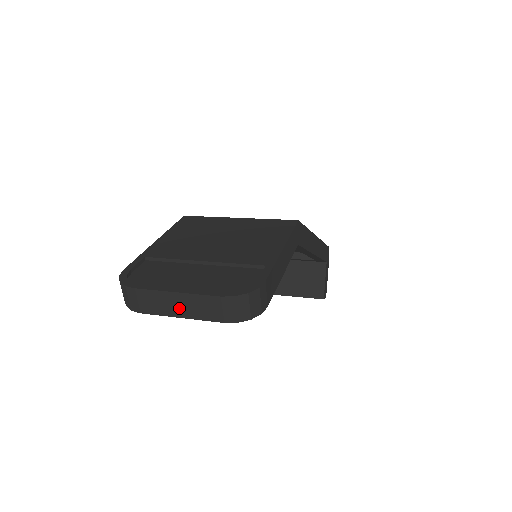
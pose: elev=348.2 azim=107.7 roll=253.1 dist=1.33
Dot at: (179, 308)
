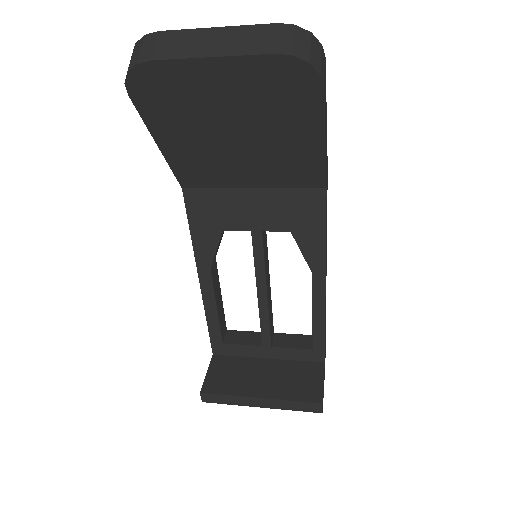
Dot at: (213, 45)
